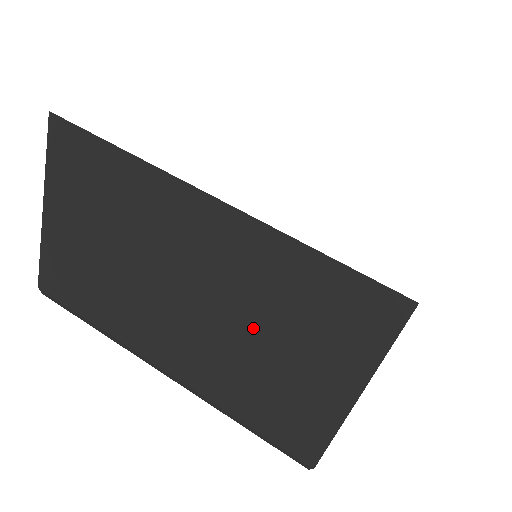
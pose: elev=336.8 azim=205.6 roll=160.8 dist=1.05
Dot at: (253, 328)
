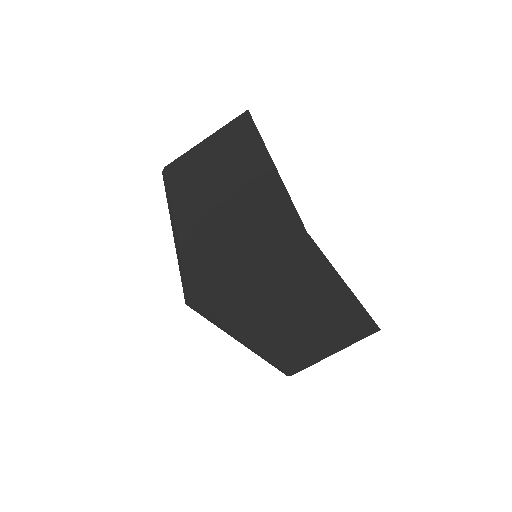
Dot at: (234, 219)
